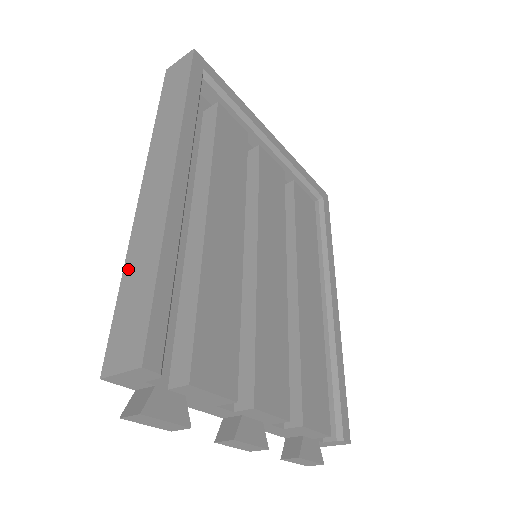
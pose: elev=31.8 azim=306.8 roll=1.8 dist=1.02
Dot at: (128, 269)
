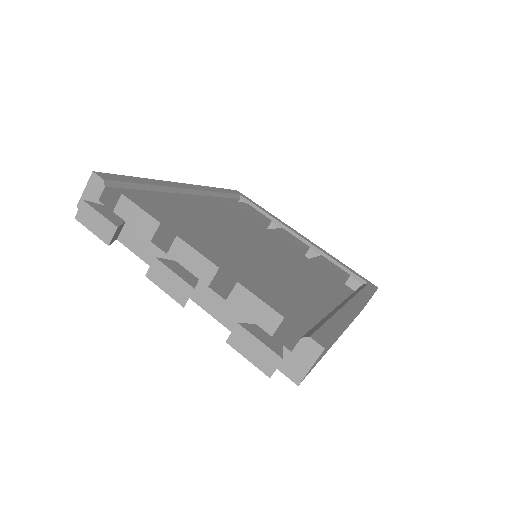
Dot at: occluded
